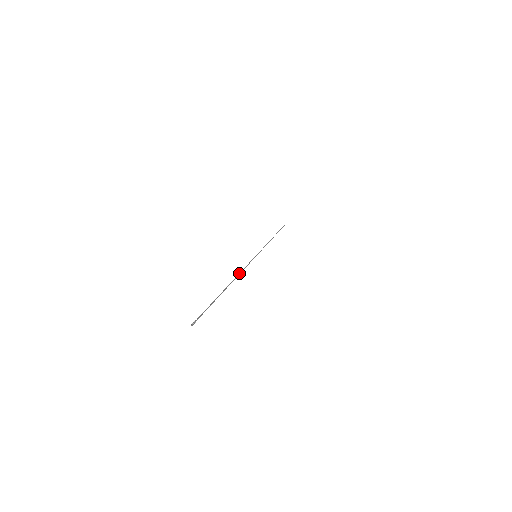
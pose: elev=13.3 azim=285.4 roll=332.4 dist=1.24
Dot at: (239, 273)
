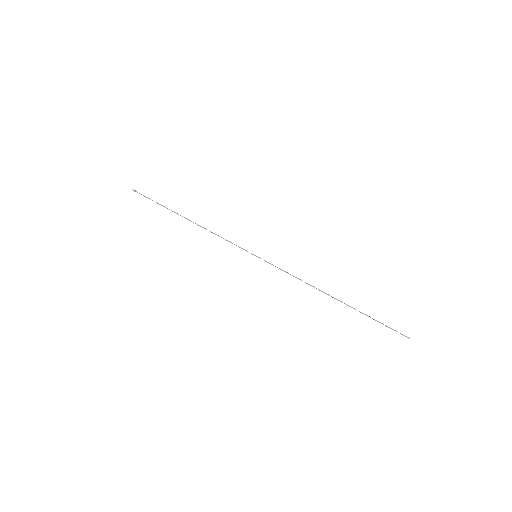
Dot at: (211, 232)
